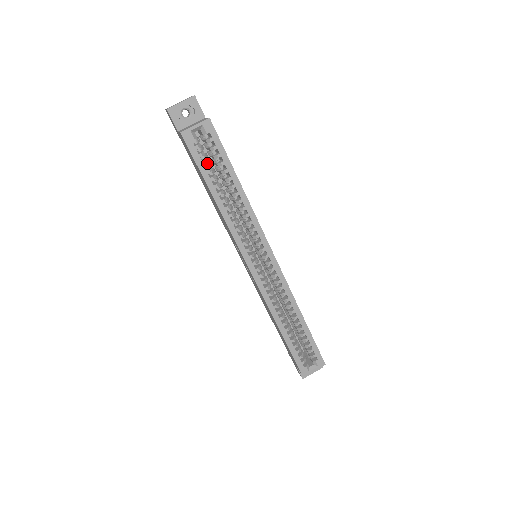
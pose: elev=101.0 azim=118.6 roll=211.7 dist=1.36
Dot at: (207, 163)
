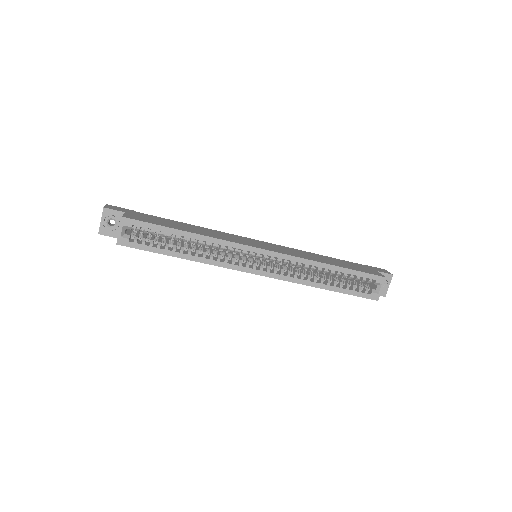
Dot at: (154, 242)
